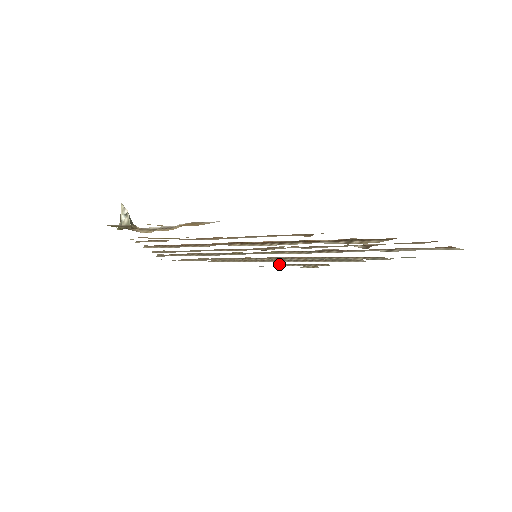
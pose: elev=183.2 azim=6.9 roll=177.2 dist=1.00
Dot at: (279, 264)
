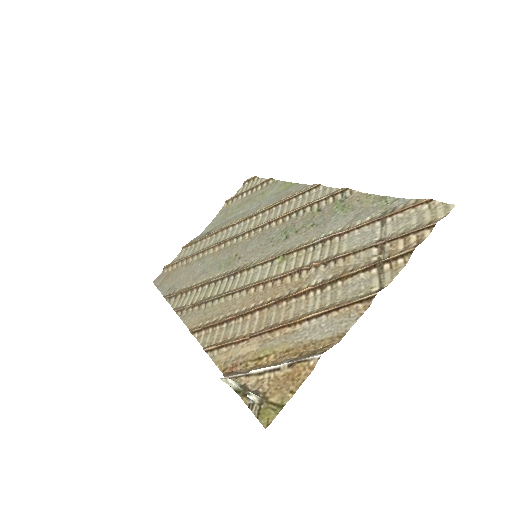
Dot at: (228, 200)
